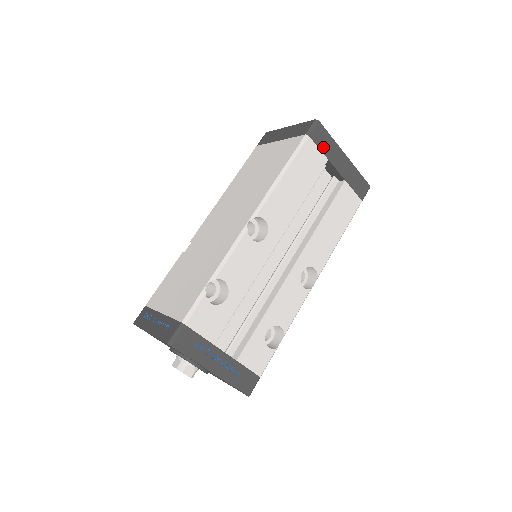
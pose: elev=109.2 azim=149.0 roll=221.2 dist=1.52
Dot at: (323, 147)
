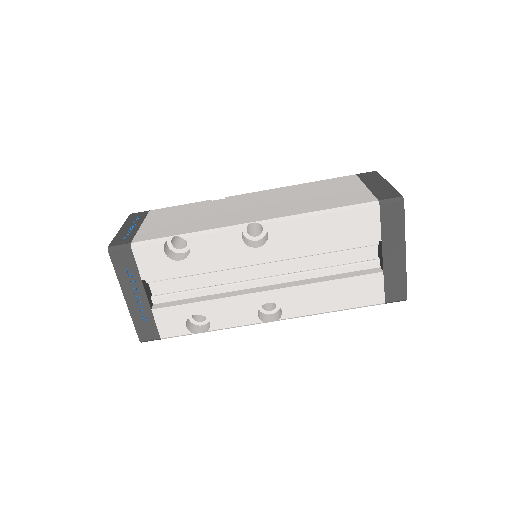
Dot at: (386, 226)
